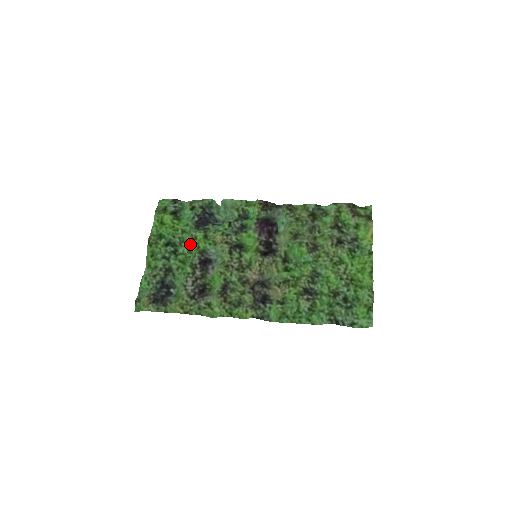
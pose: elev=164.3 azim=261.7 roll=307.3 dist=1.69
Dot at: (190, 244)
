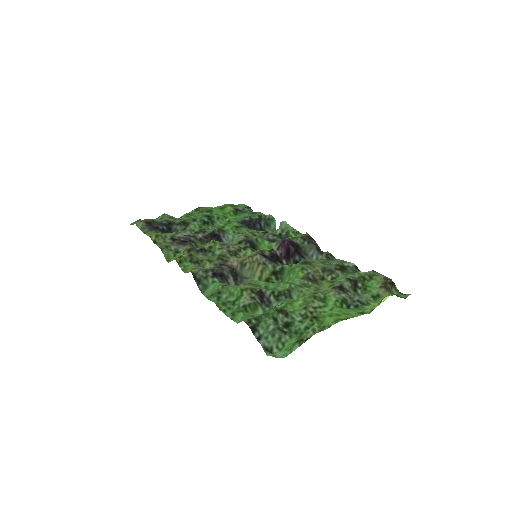
Dot at: (221, 223)
